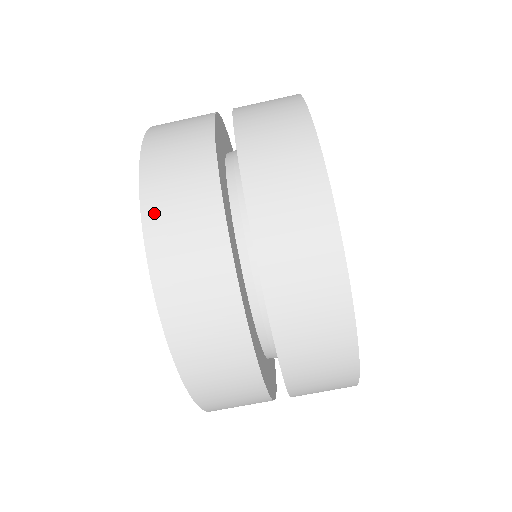
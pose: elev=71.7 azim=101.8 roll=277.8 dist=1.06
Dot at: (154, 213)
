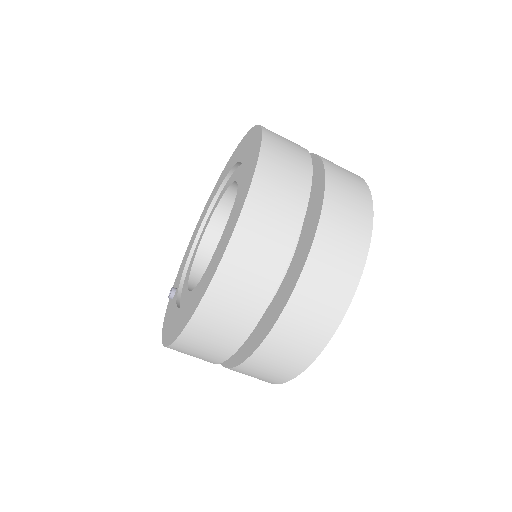
Dot at: (245, 230)
